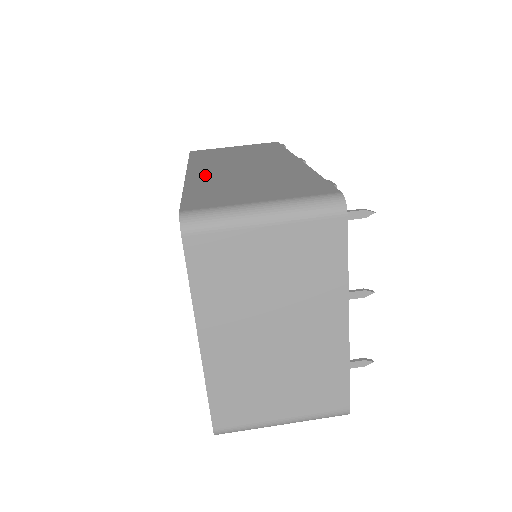
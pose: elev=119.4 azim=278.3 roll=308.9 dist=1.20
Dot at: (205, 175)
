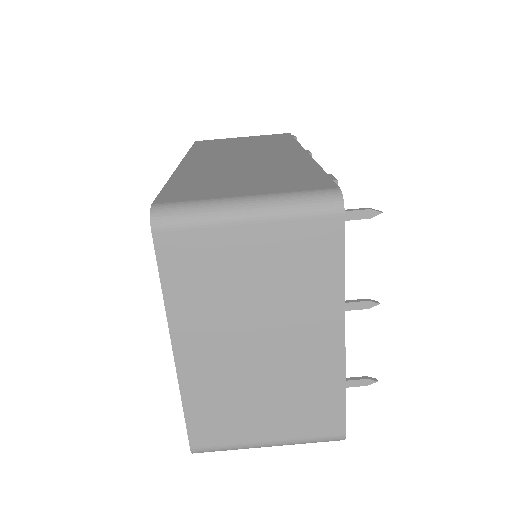
Dot at: (198, 165)
